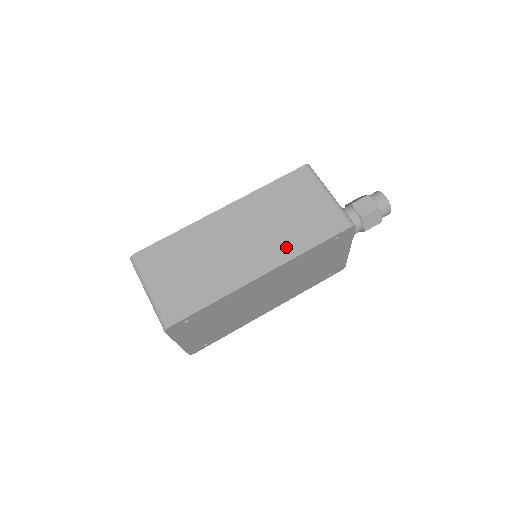
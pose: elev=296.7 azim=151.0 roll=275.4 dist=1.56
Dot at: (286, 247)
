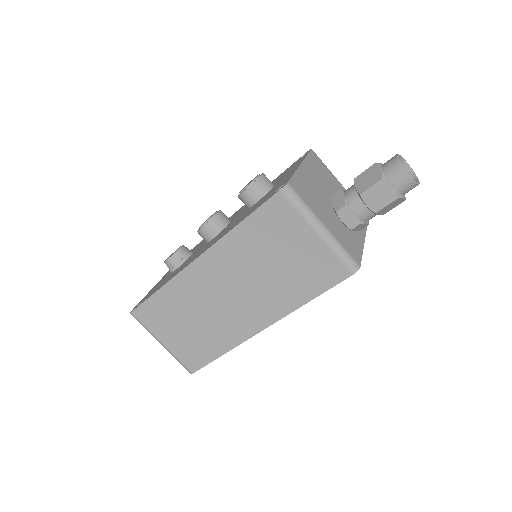
Dot at: (279, 302)
